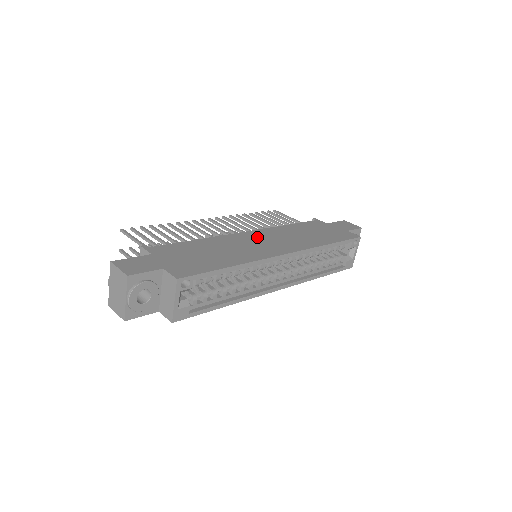
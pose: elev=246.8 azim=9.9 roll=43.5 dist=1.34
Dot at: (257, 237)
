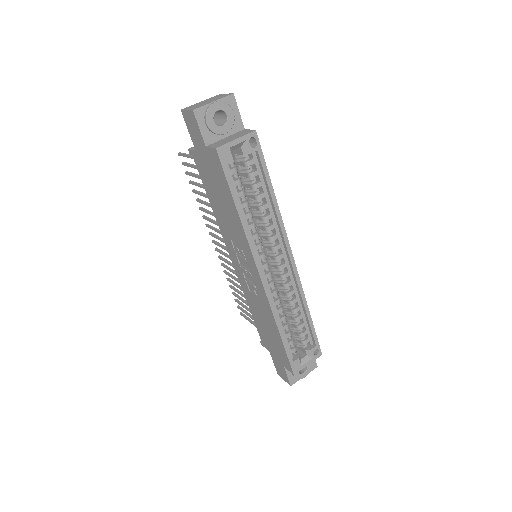
Dot at: occluded
